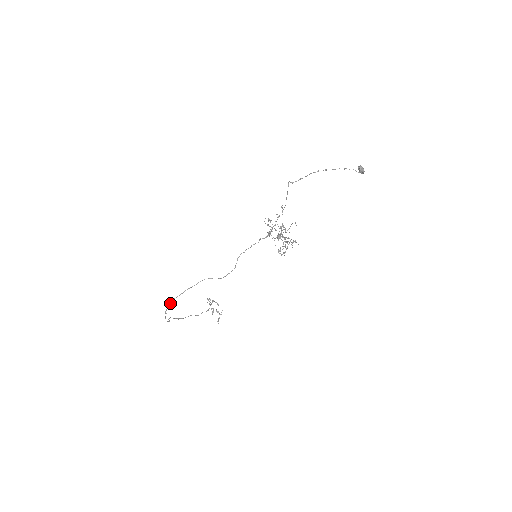
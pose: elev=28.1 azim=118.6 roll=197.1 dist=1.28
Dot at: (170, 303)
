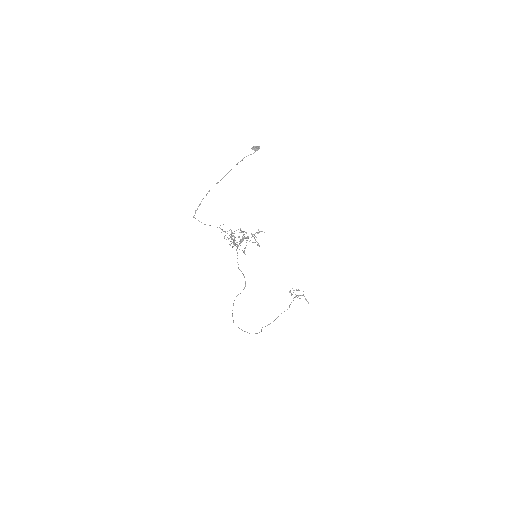
Dot at: occluded
